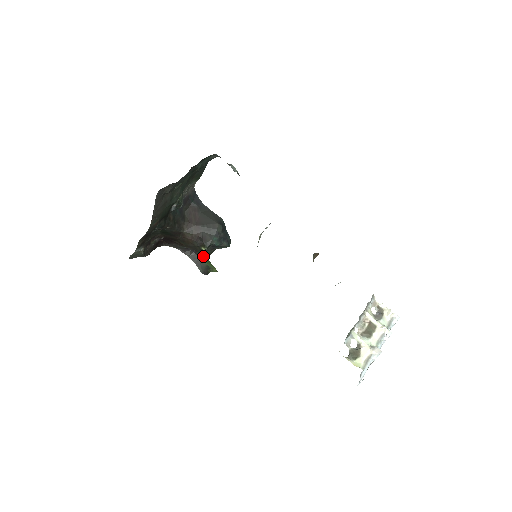
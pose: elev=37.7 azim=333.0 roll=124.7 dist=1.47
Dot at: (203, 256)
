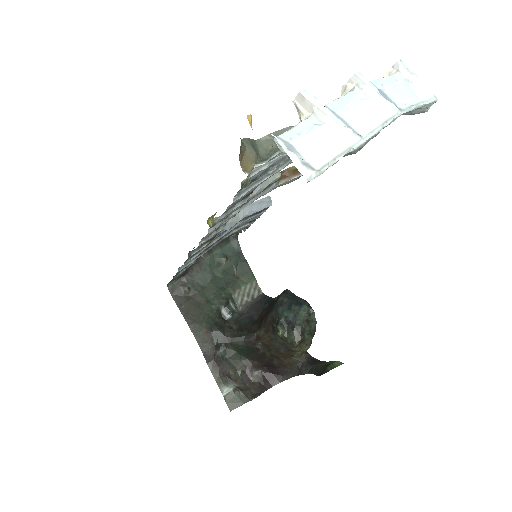
Dot at: occluded
